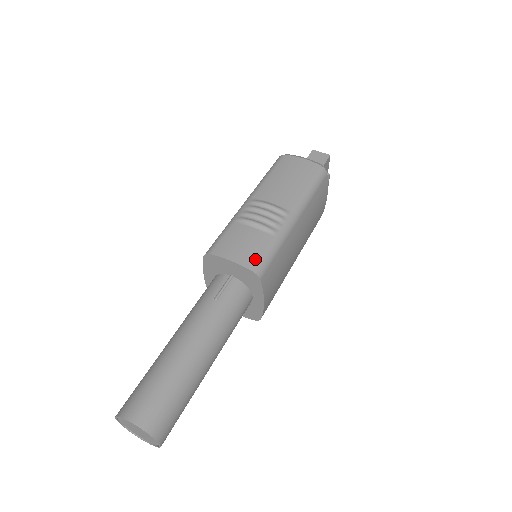
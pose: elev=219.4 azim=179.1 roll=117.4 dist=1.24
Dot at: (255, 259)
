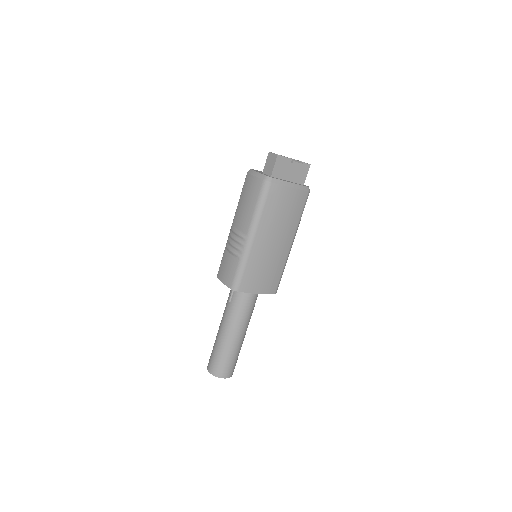
Dot at: (231, 280)
